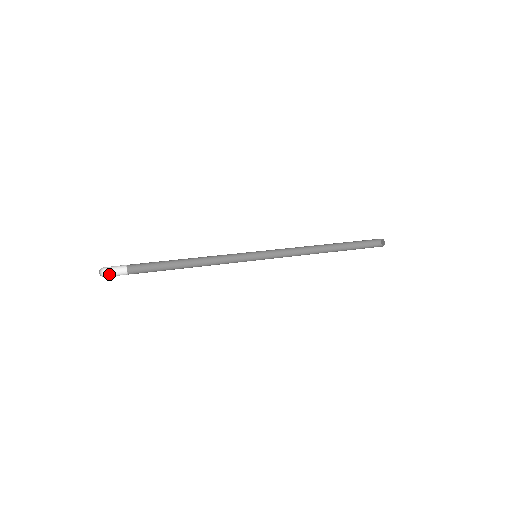
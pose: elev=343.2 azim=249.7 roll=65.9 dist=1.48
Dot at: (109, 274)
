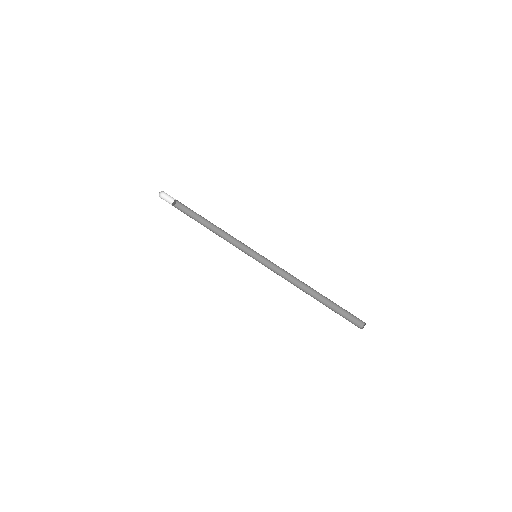
Dot at: (166, 196)
